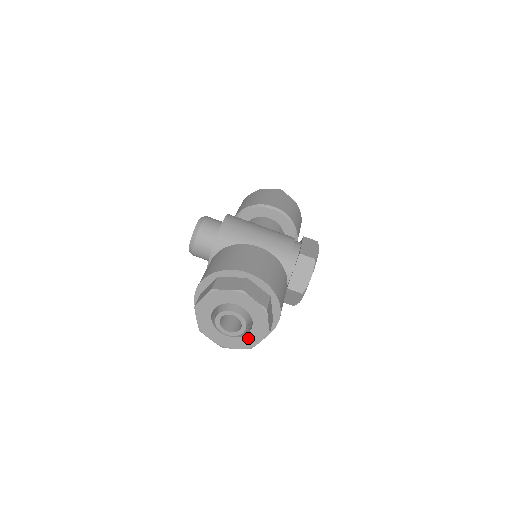
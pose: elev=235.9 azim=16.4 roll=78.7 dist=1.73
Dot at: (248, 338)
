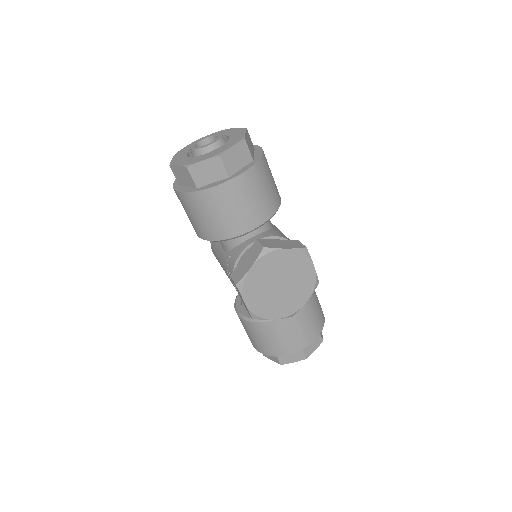
Dot at: (199, 158)
